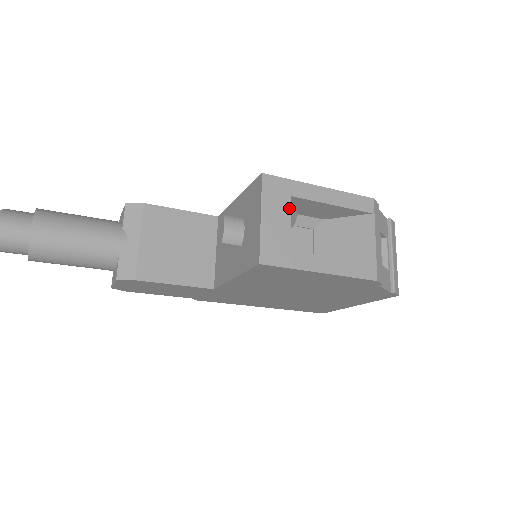
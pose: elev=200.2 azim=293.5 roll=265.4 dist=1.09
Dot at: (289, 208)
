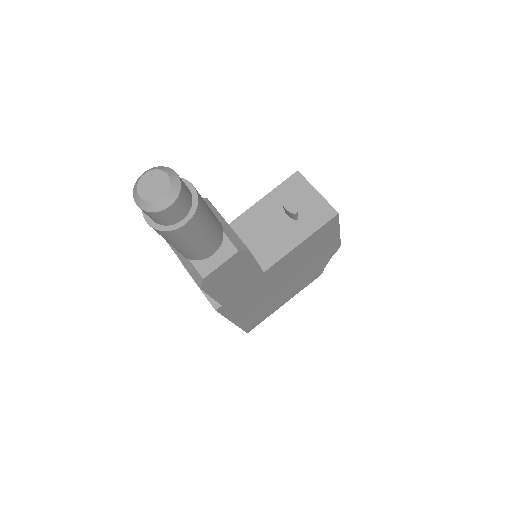
Dot at: occluded
